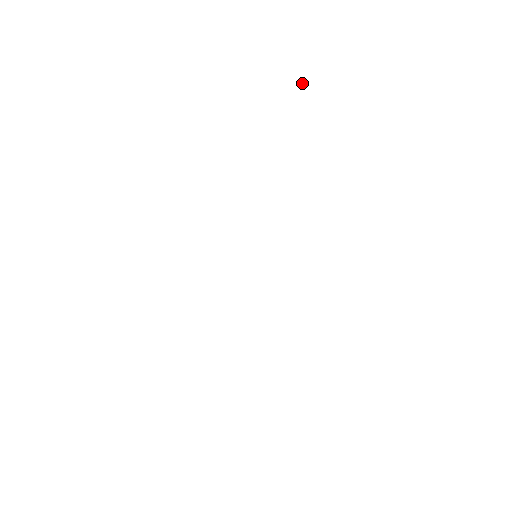
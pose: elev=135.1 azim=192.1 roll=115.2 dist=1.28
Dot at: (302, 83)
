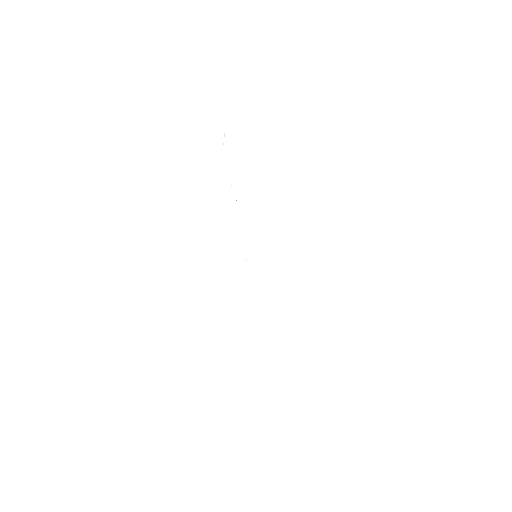
Dot at: occluded
